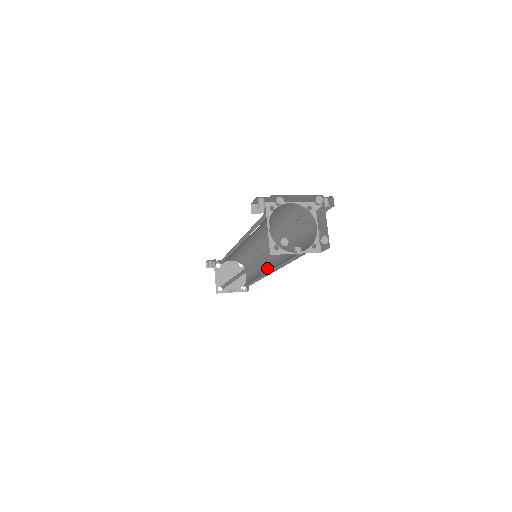
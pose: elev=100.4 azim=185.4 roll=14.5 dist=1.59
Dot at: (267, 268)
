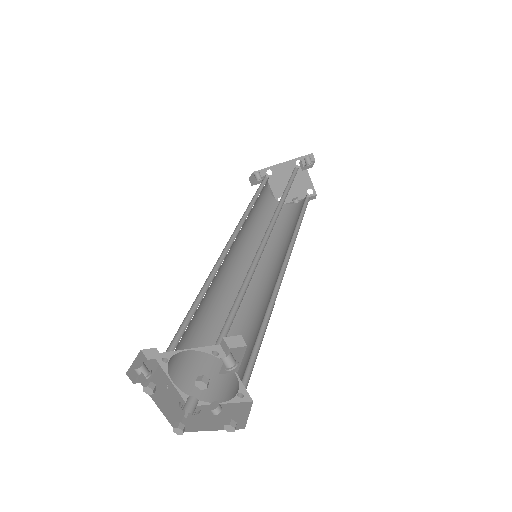
Dot at: occluded
